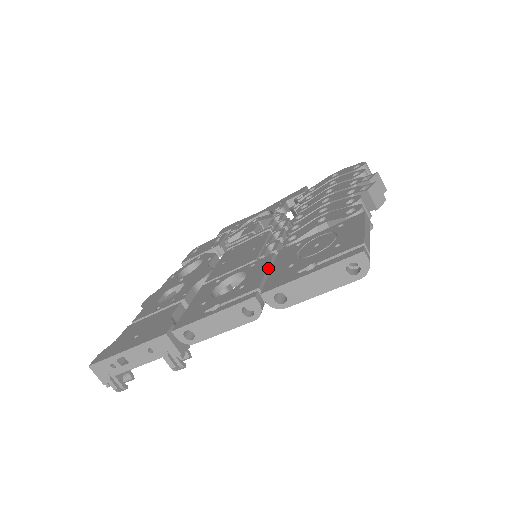
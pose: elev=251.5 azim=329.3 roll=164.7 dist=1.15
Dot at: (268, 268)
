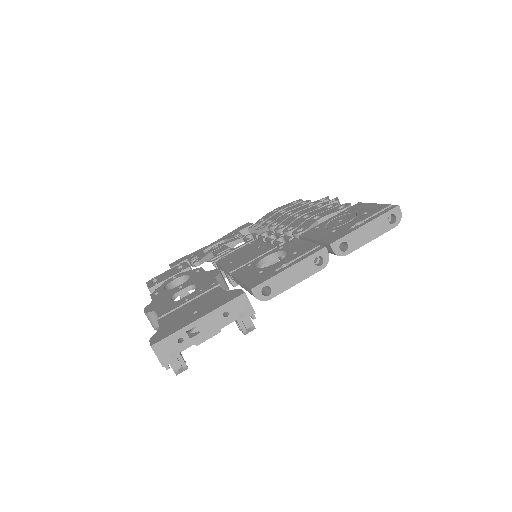
Dot at: (306, 241)
